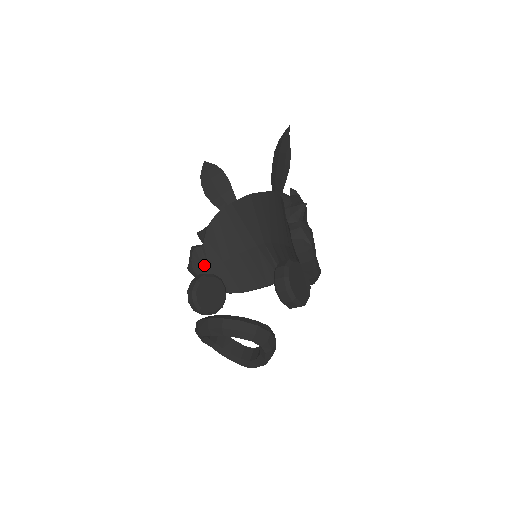
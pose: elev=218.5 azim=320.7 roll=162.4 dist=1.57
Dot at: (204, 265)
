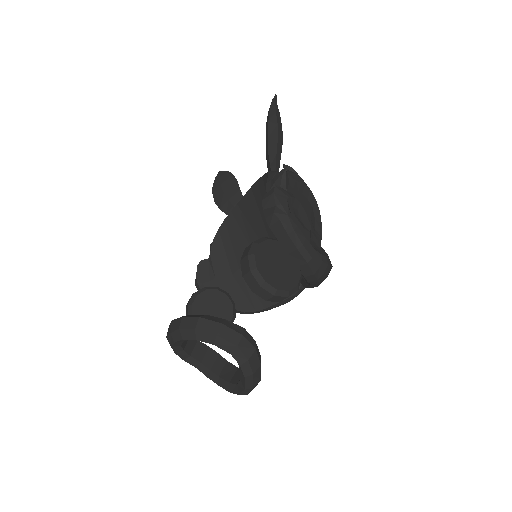
Dot at: (211, 279)
